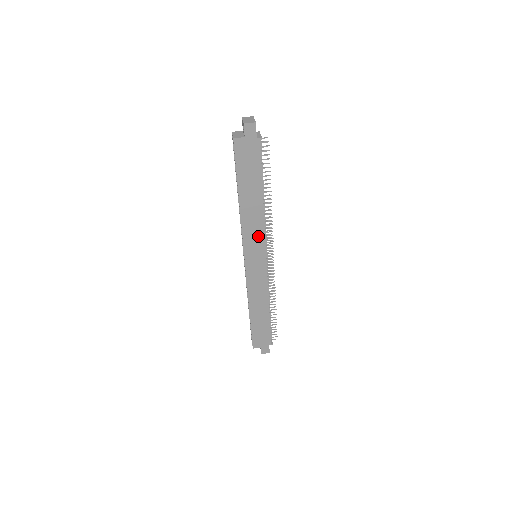
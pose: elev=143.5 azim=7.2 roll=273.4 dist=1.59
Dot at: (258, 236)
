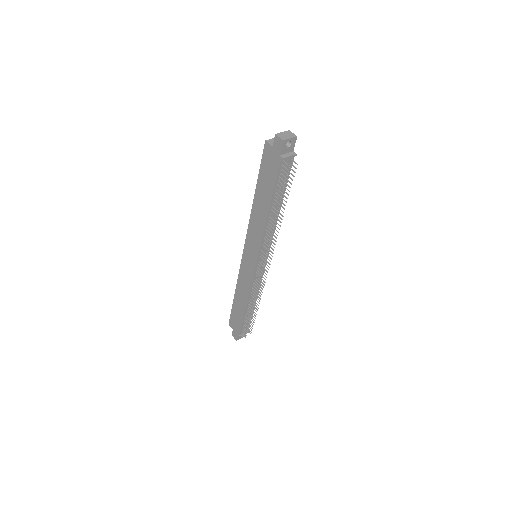
Dot at: (257, 240)
